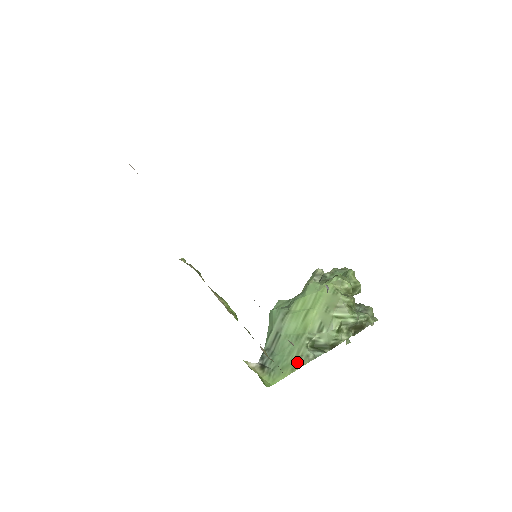
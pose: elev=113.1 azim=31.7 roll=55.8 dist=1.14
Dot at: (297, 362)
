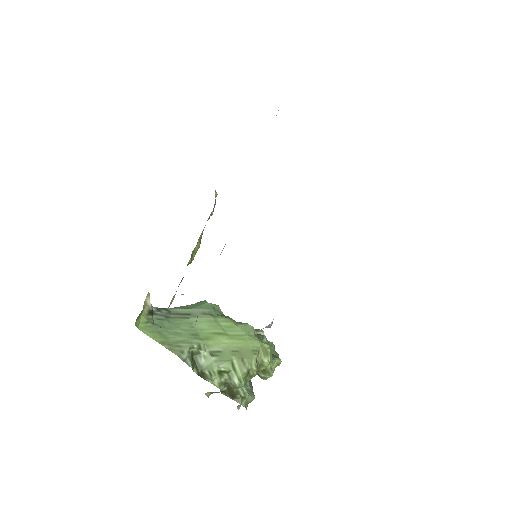
Dot at: (172, 344)
